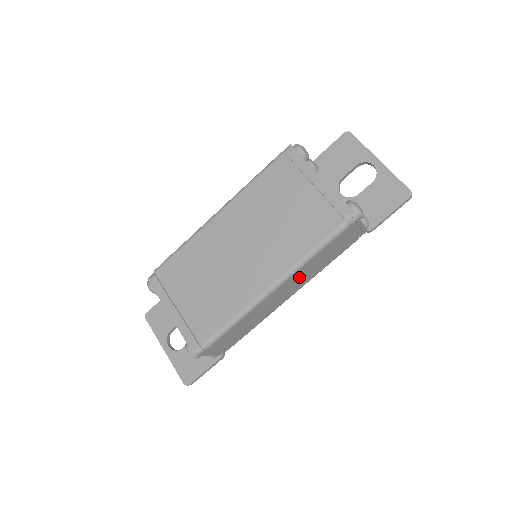
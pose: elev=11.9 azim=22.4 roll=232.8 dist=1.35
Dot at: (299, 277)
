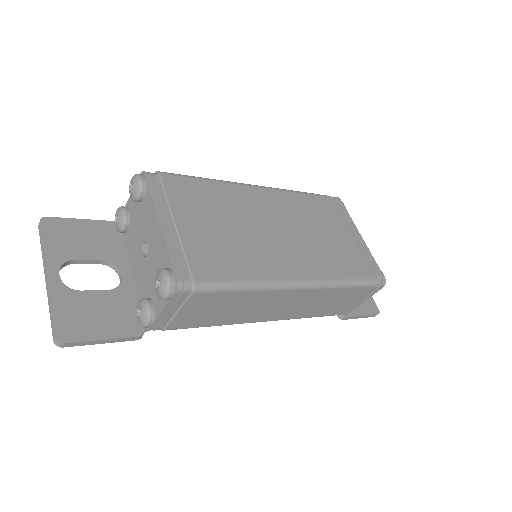
Dot at: (308, 300)
